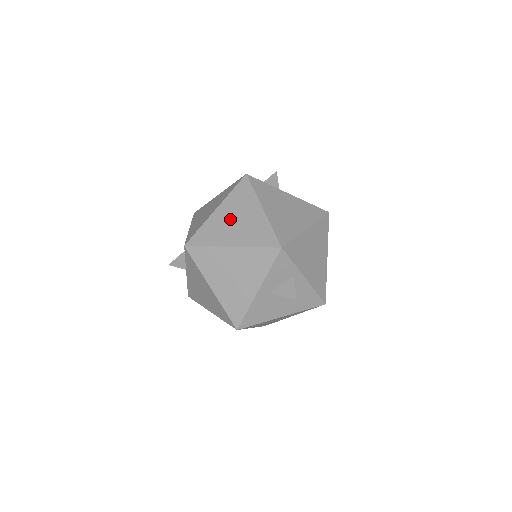
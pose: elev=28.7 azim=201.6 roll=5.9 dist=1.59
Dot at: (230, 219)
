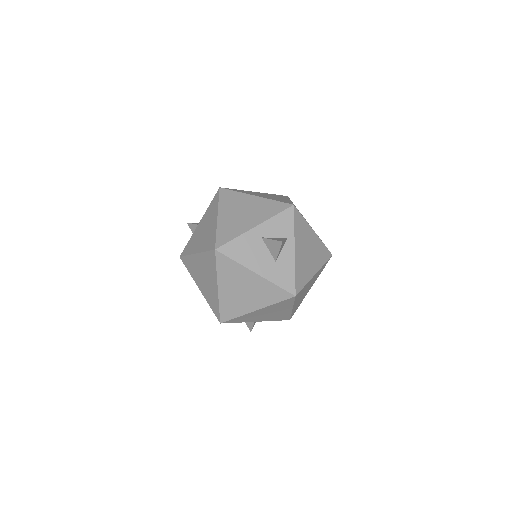
Dot at: (263, 194)
